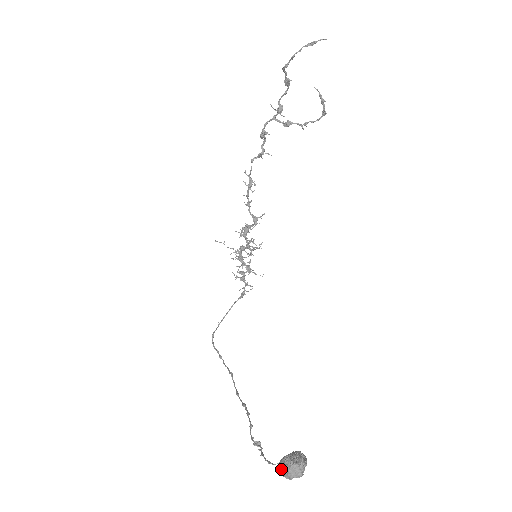
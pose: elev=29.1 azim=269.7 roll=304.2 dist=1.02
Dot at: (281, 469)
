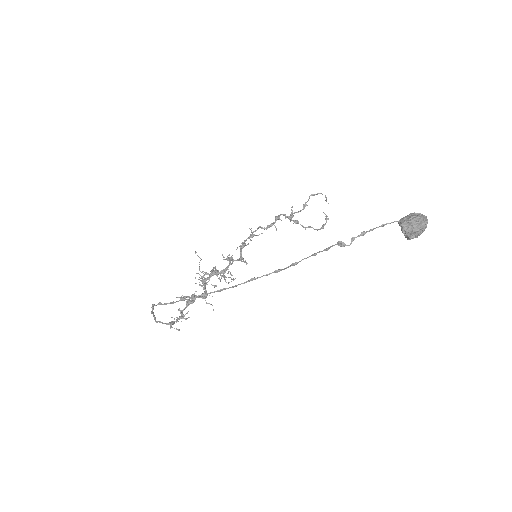
Dot at: (405, 220)
